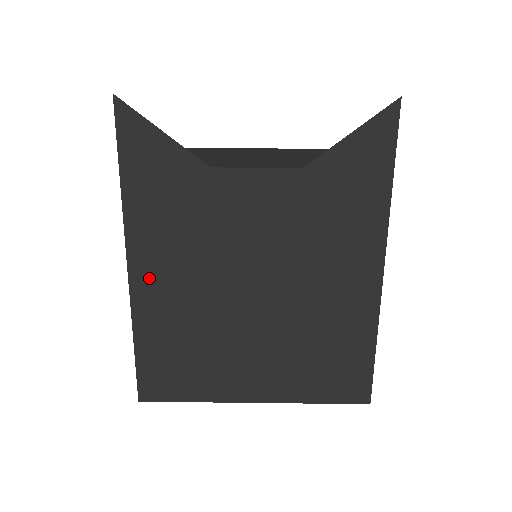
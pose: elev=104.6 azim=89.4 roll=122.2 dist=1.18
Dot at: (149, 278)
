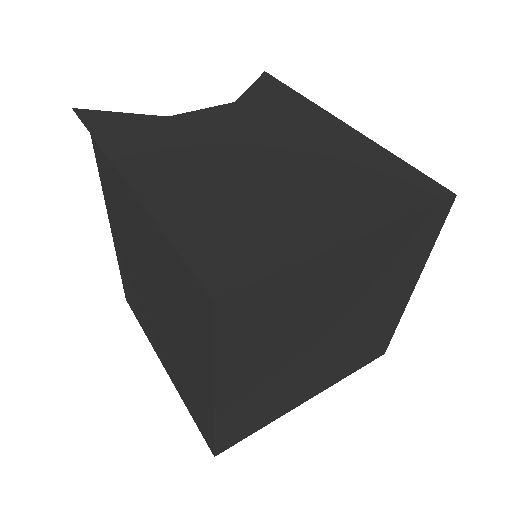
Dot at: (154, 183)
